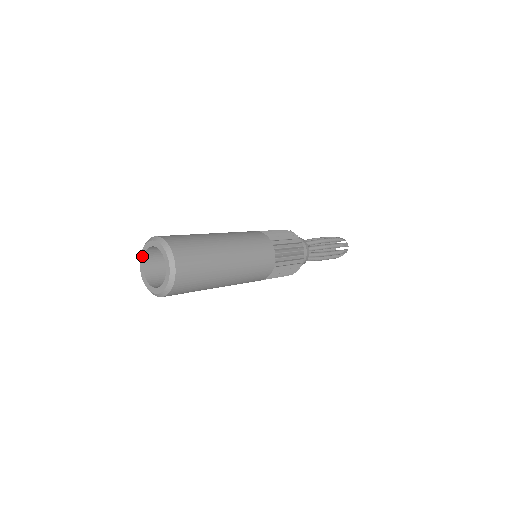
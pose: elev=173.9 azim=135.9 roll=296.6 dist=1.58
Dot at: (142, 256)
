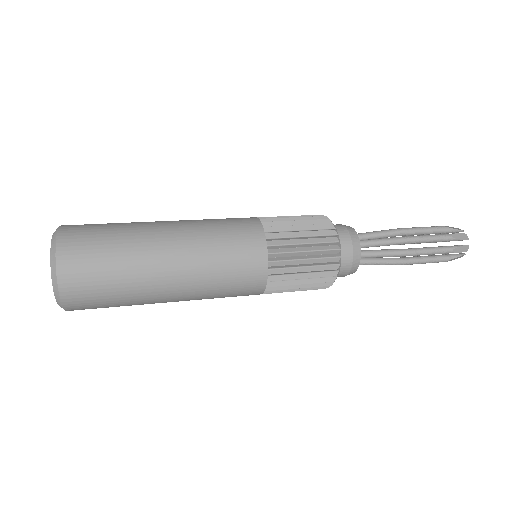
Dot at: occluded
